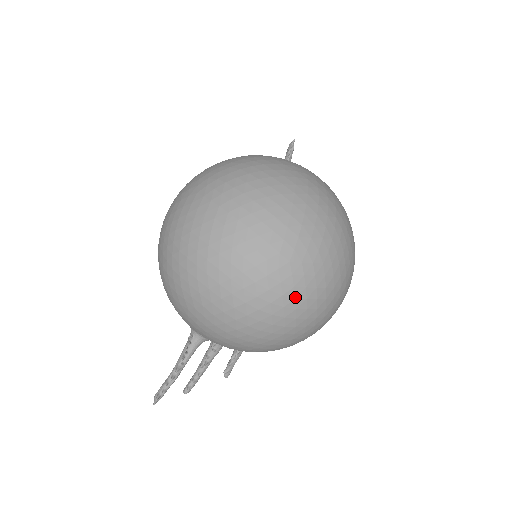
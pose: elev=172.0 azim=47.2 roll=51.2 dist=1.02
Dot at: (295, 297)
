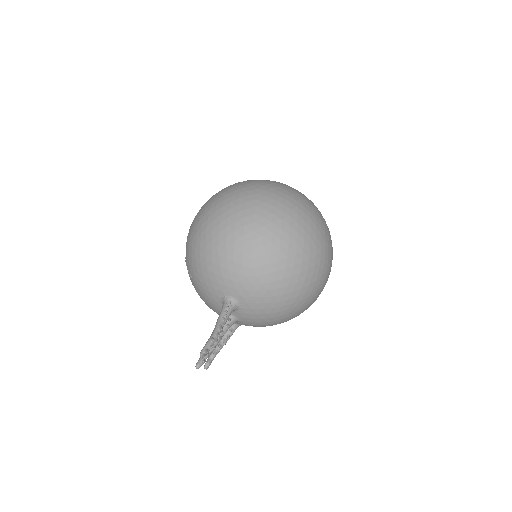
Dot at: (324, 266)
